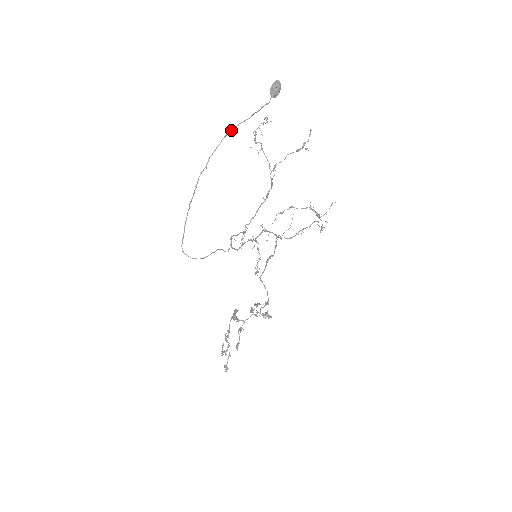
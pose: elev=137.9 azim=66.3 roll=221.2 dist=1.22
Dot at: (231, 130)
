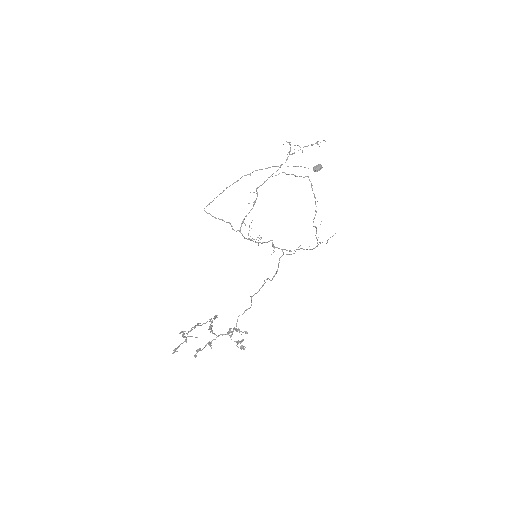
Dot at: (277, 166)
